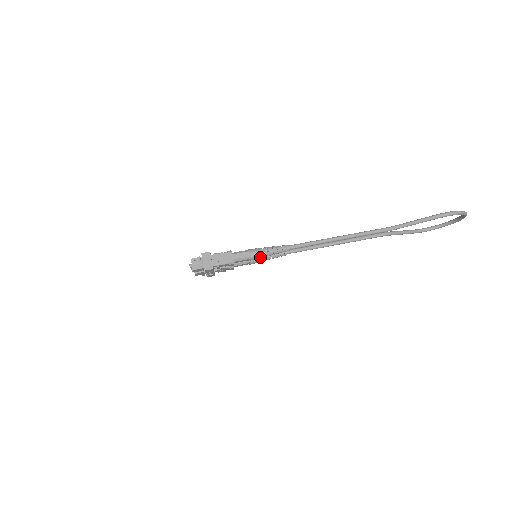
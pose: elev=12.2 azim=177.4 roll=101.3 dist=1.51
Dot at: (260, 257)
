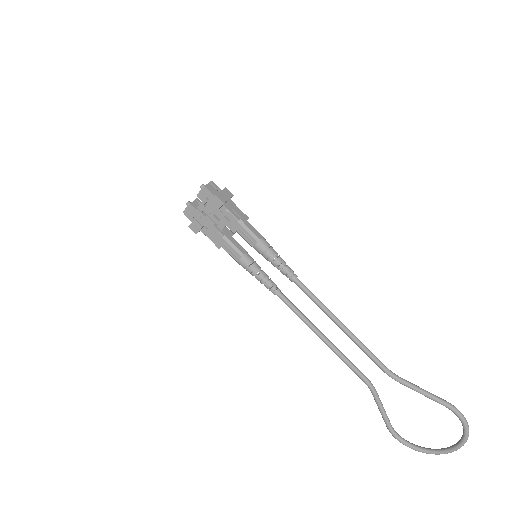
Dot at: (266, 252)
